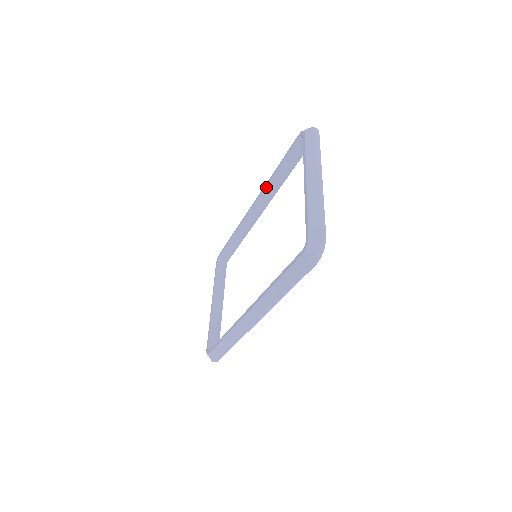
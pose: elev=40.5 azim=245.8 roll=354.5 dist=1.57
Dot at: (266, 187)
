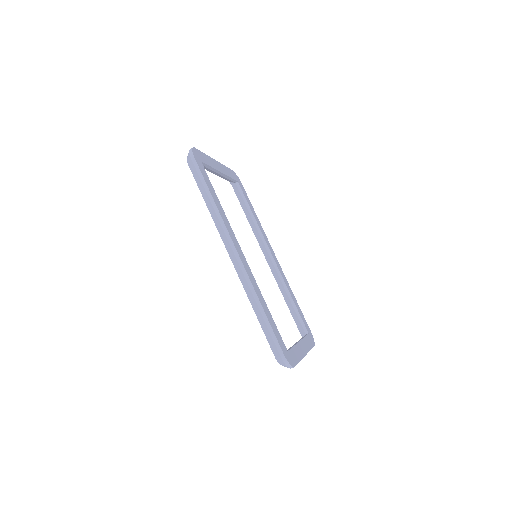
Dot at: (255, 235)
